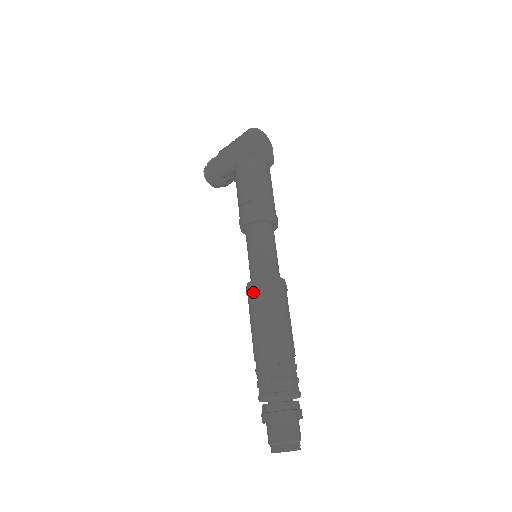
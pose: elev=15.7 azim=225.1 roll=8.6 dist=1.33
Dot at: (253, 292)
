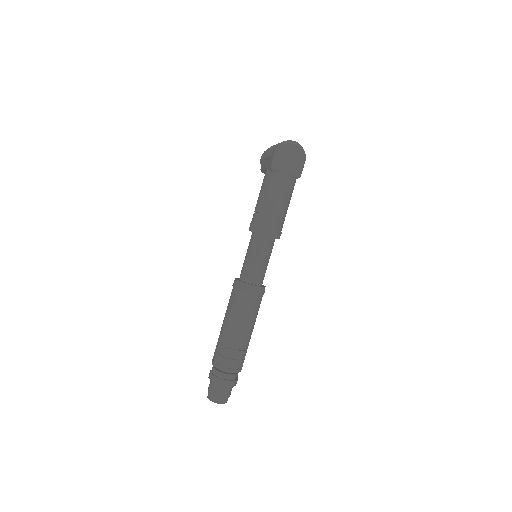
Dot at: (233, 288)
